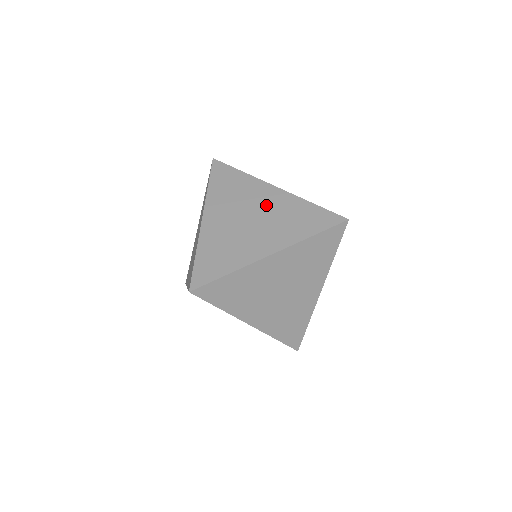
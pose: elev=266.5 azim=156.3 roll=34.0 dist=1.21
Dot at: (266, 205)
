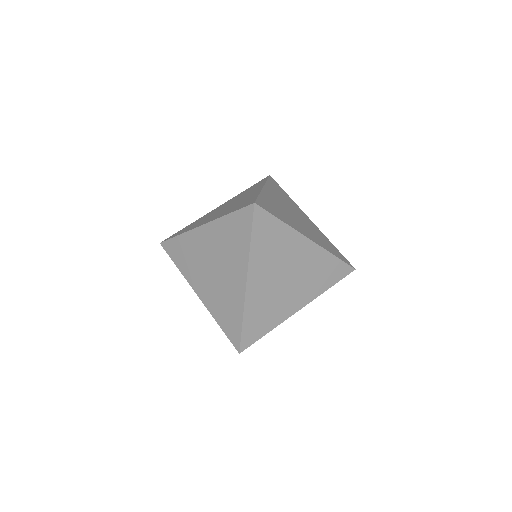
Dot at: (225, 205)
